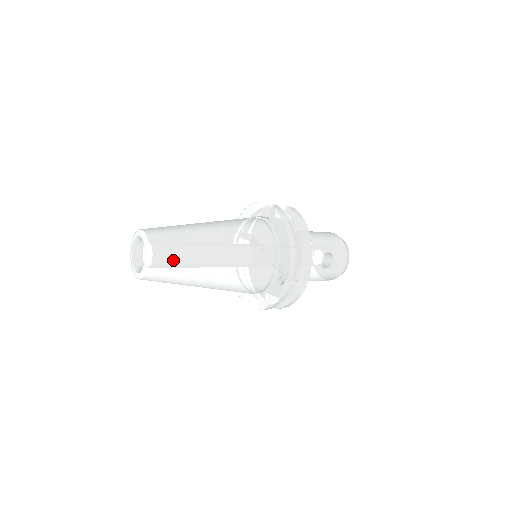
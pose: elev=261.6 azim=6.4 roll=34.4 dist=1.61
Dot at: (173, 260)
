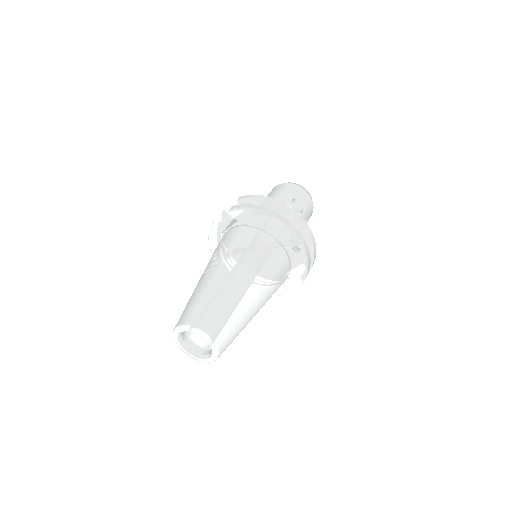
Dot at: (224, 319)
